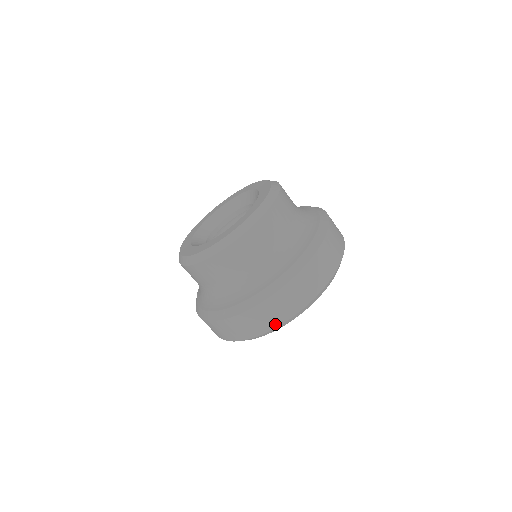
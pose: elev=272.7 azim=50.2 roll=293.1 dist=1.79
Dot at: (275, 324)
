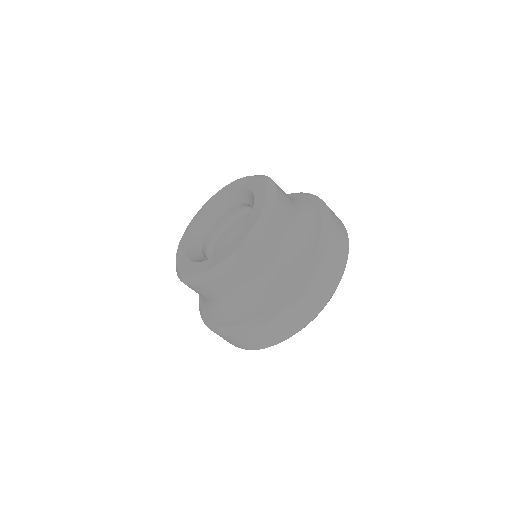
Dot at: (277, 341)
